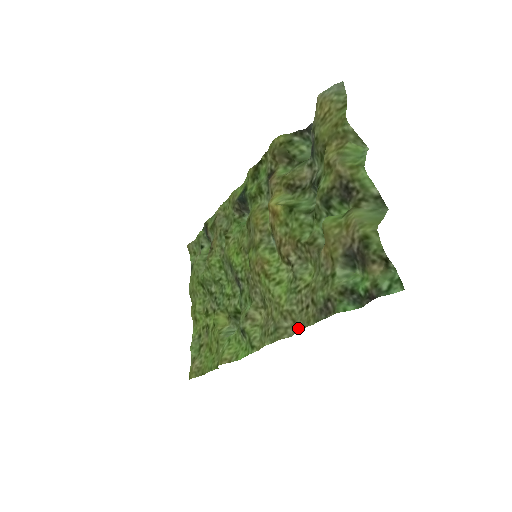
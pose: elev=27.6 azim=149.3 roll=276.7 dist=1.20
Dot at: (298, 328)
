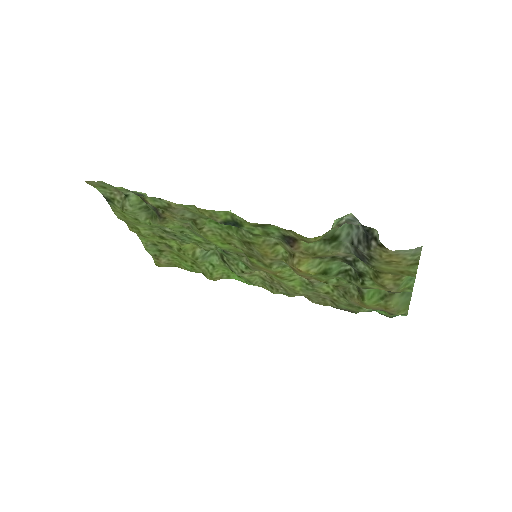
Dot at: occluded
